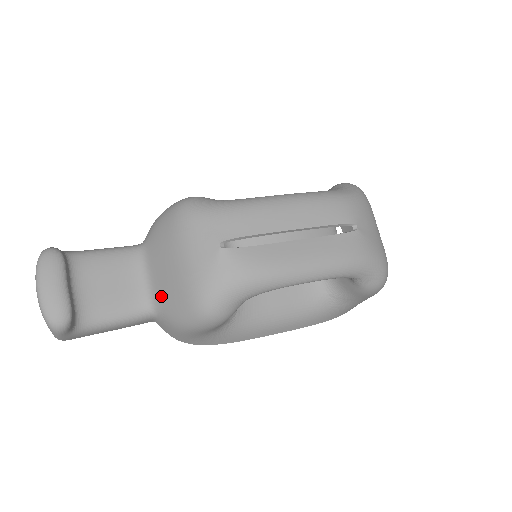
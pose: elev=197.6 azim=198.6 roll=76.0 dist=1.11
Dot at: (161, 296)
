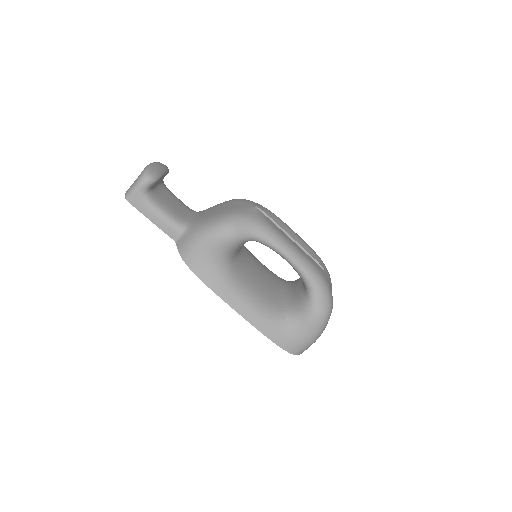
Dot at: (199, 219)
